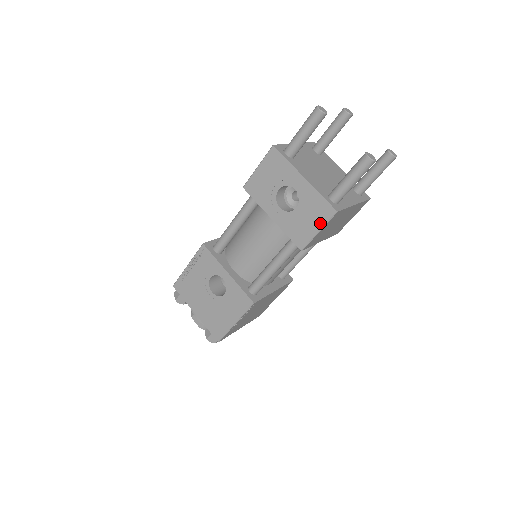
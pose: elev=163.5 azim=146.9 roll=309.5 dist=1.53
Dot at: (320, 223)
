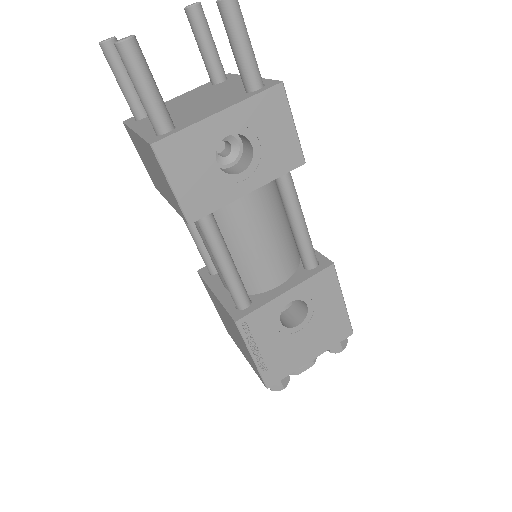
Dot at: (286, 116)
